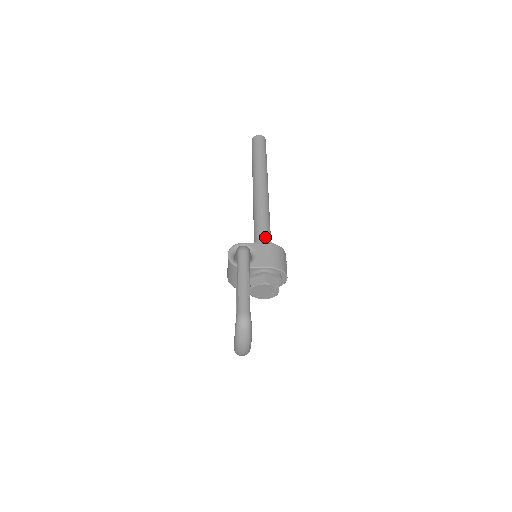
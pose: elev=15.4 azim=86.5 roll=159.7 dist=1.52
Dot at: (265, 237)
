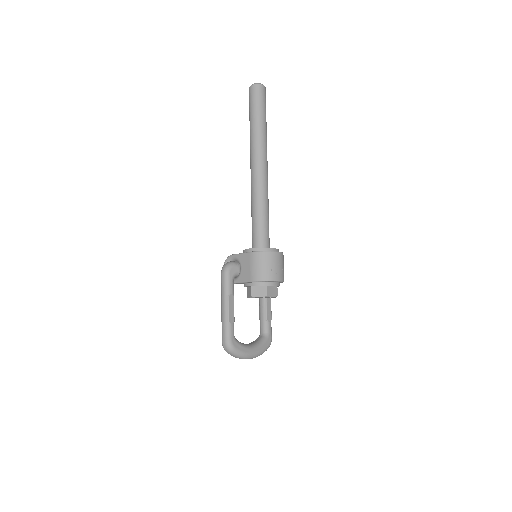
Dot at: (256, 237)
